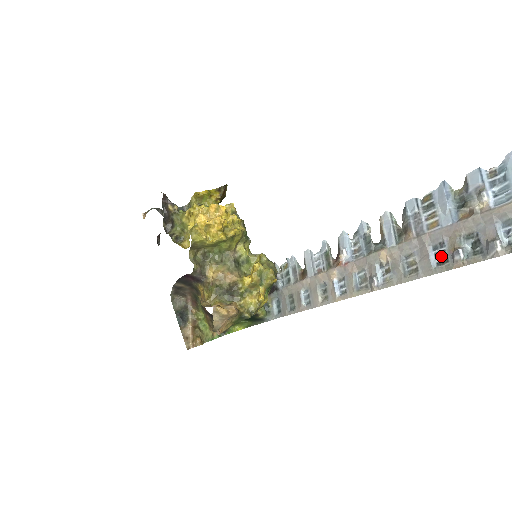
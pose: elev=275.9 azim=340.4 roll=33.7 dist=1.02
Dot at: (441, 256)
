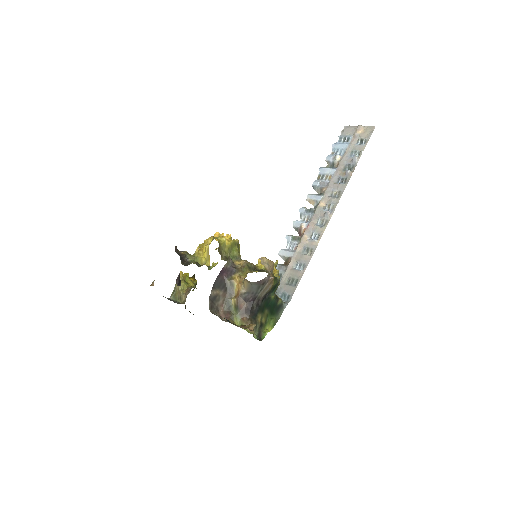
Dot at: (343, 180)
